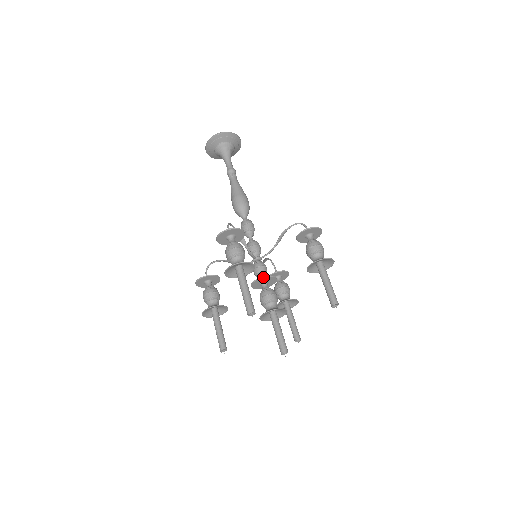
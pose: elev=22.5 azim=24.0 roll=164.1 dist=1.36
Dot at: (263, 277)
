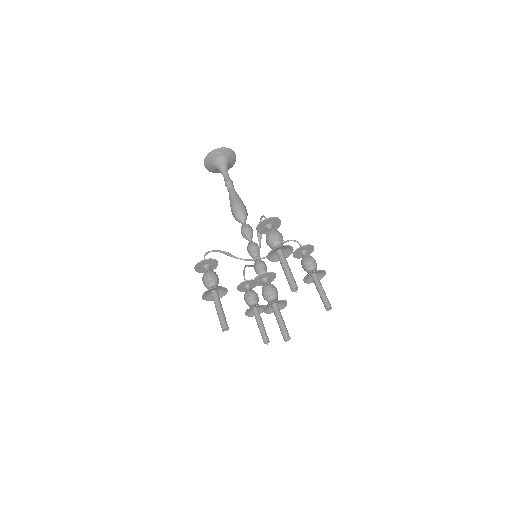
Dot at: (271, 272)
